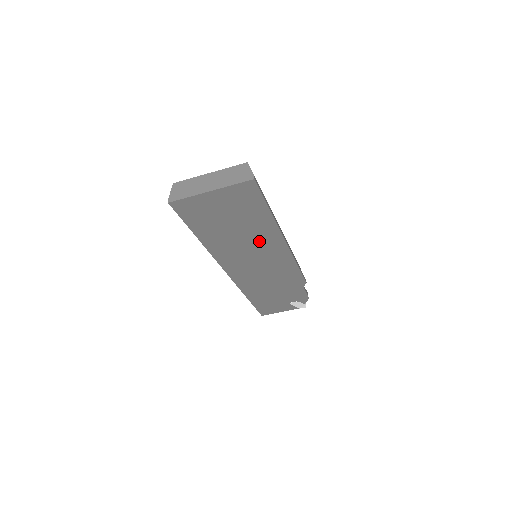
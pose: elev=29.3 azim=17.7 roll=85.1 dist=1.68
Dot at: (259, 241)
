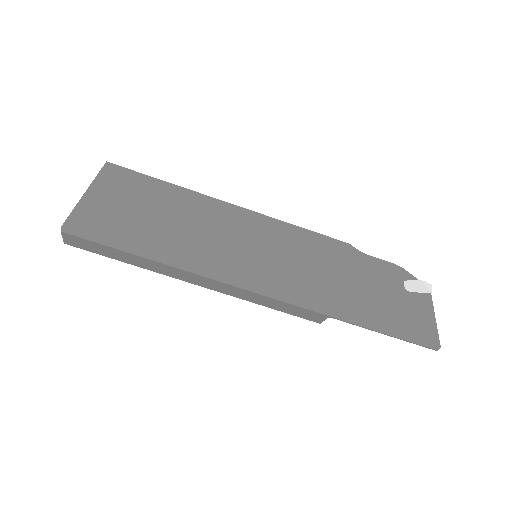
Dot at: (213, 220)
